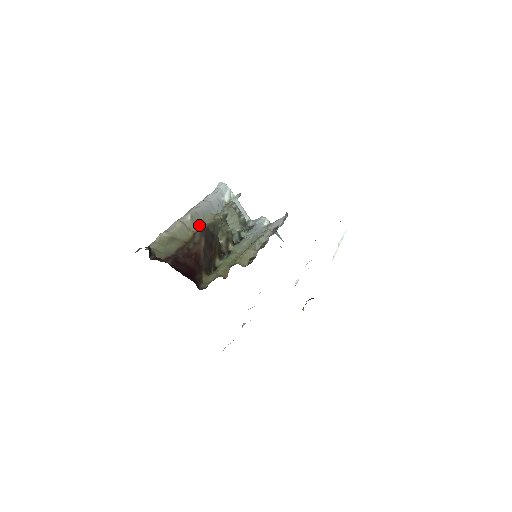
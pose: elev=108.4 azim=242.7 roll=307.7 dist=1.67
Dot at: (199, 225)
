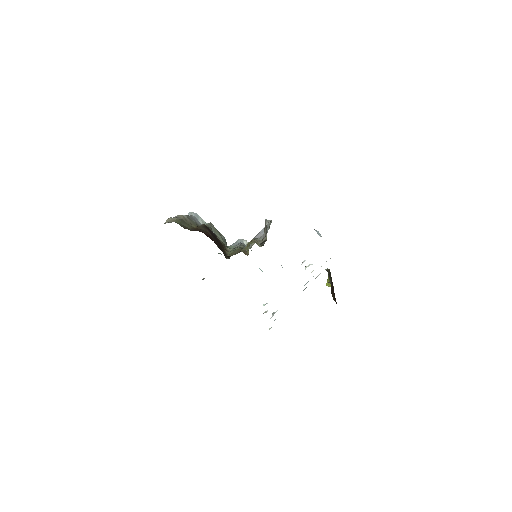
Dot at: (195, 225)
